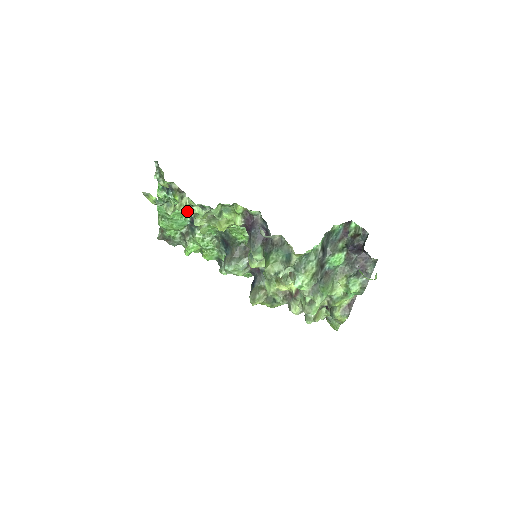
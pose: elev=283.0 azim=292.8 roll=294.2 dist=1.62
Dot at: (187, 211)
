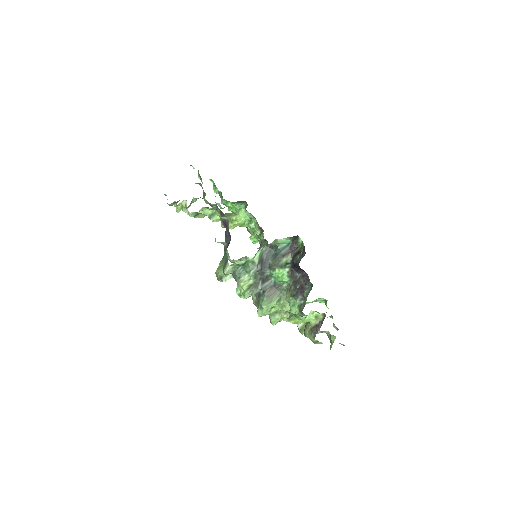
Dot at: (187, 211)
